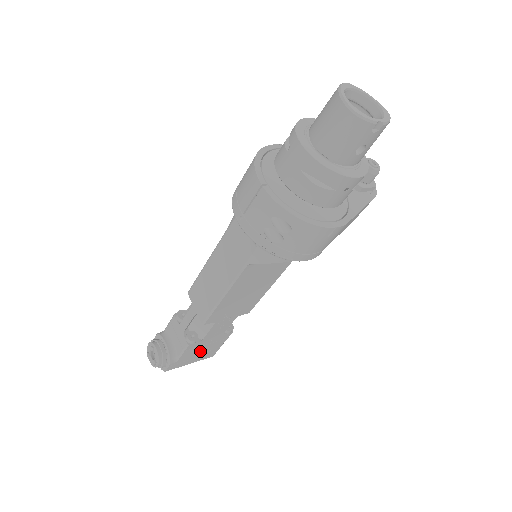
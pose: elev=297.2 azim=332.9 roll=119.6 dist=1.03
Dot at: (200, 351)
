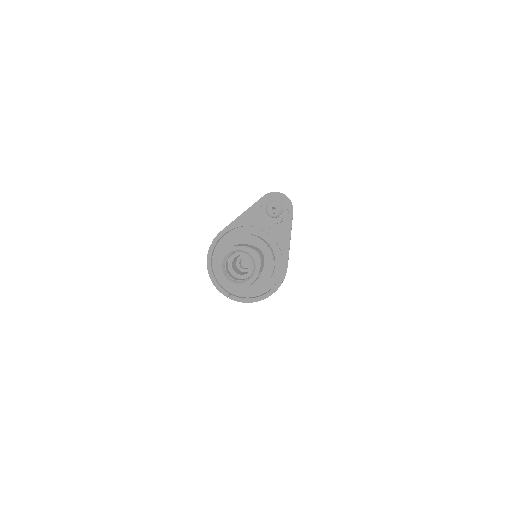
Dot at: occluded
